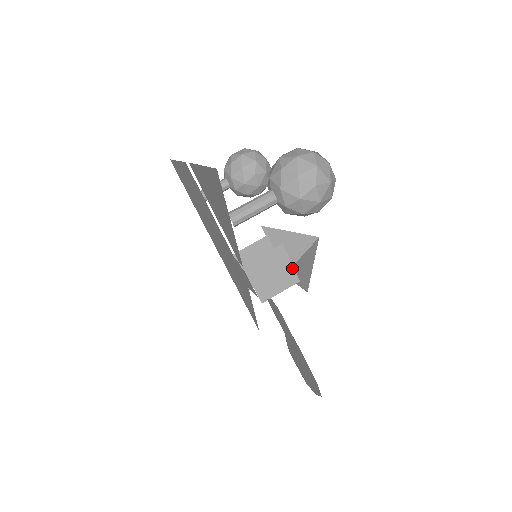
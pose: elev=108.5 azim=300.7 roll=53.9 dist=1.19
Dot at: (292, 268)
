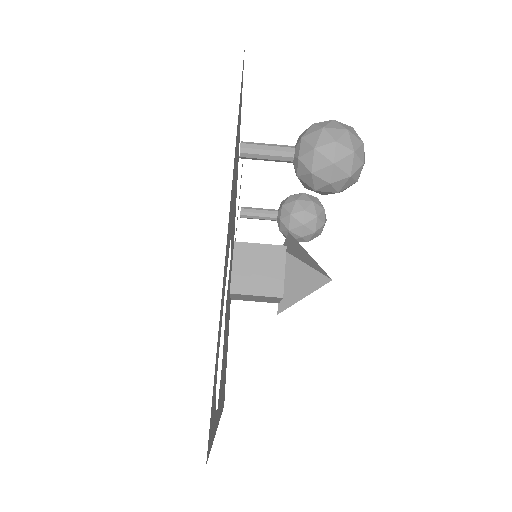
Dot at: (283, 278)
